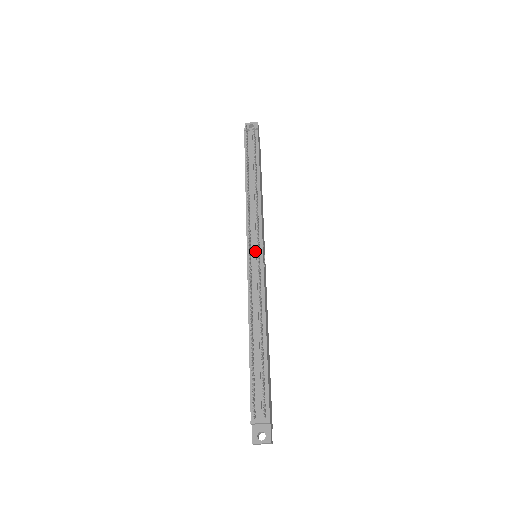
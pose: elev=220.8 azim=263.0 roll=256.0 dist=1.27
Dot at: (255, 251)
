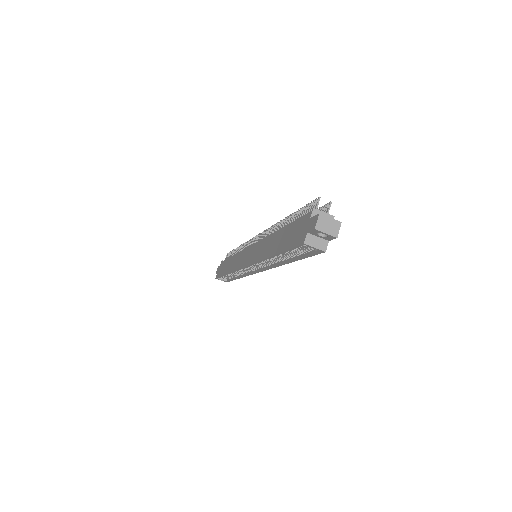
Dot at: occluded
